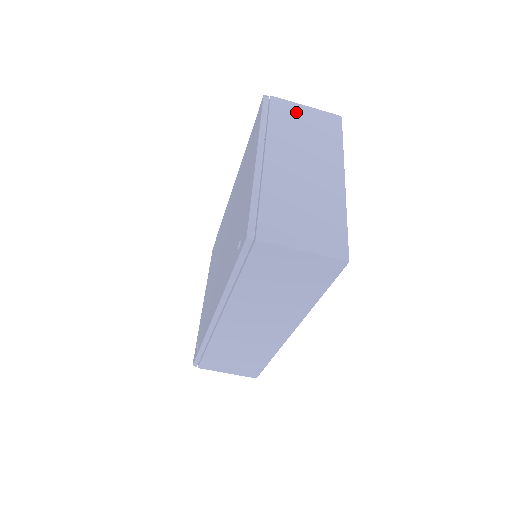
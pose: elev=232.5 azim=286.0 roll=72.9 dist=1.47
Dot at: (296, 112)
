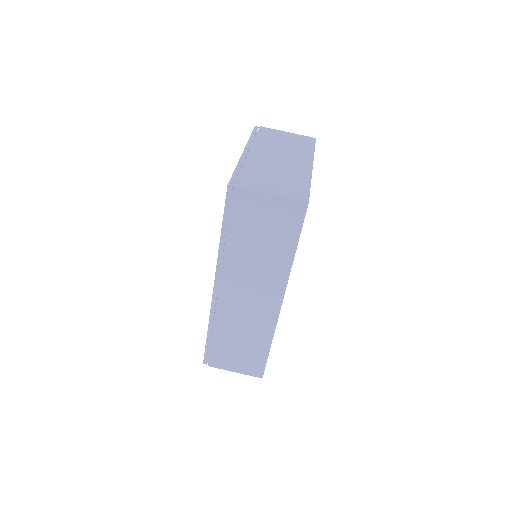
Dot at: (279, 134)
